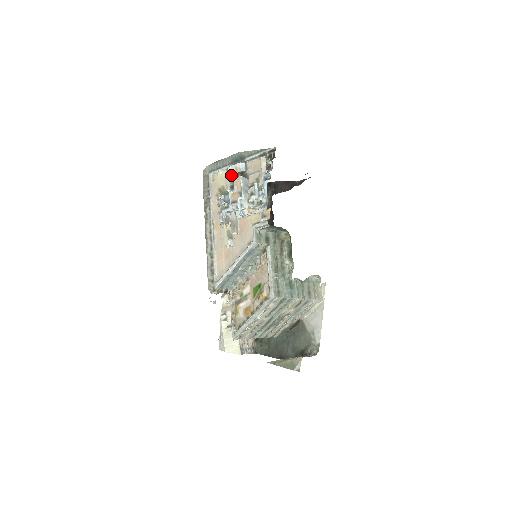
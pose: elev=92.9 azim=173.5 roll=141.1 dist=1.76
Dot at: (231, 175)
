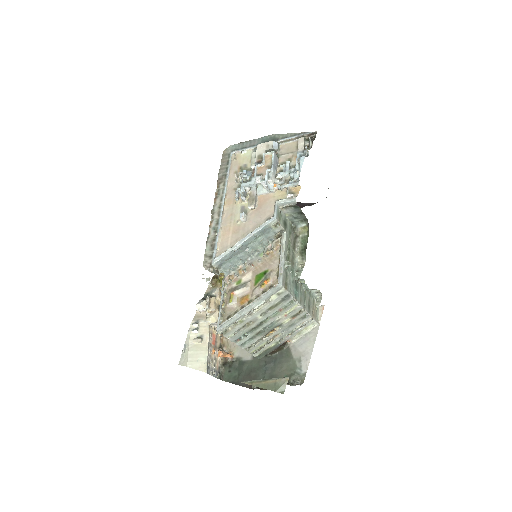
Dot at: (260, 151)
